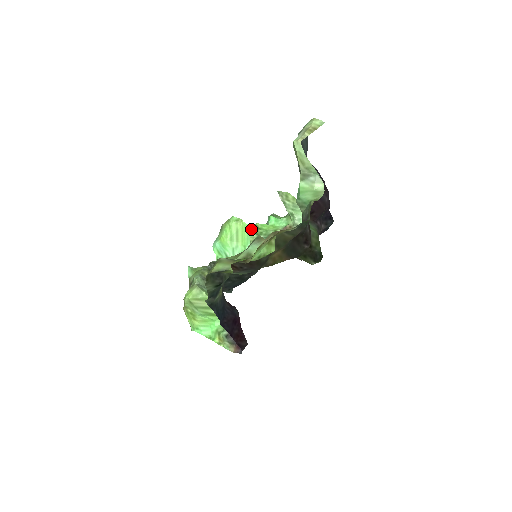
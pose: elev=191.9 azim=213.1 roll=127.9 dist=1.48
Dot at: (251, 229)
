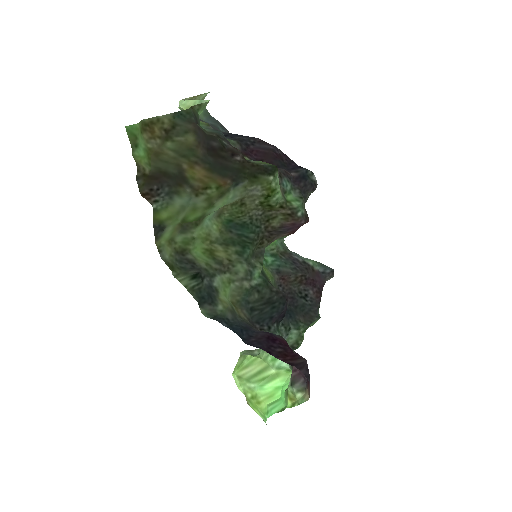
Dot at: occluded
